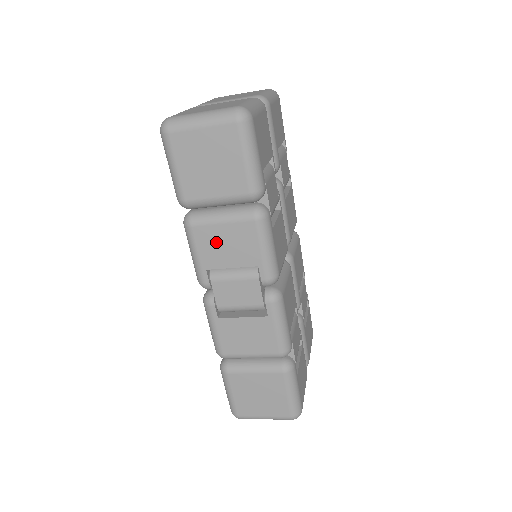
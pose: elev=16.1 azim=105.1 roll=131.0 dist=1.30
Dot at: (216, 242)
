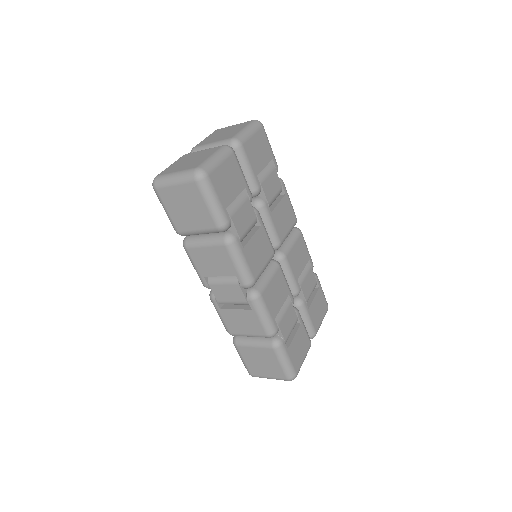
Dot at: (205, 259)
